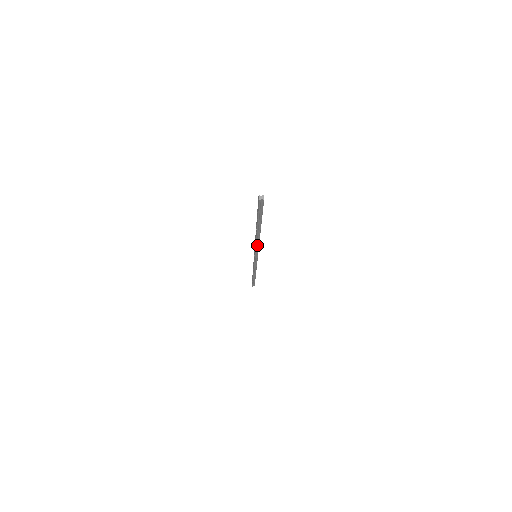
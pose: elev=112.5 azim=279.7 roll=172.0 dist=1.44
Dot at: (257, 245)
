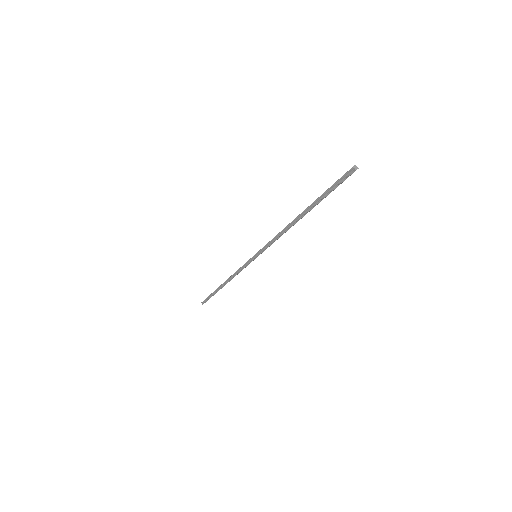
Dot at: (276, 238)
